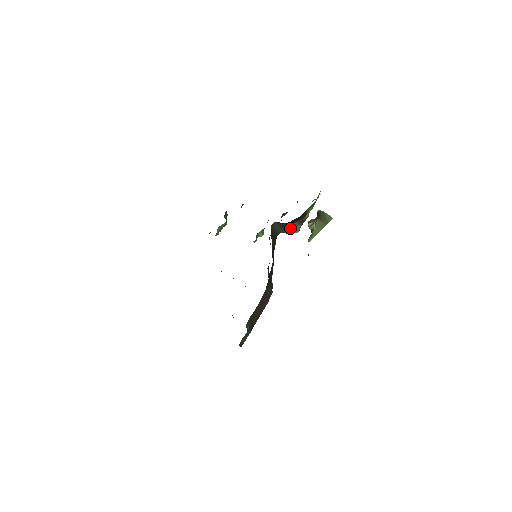
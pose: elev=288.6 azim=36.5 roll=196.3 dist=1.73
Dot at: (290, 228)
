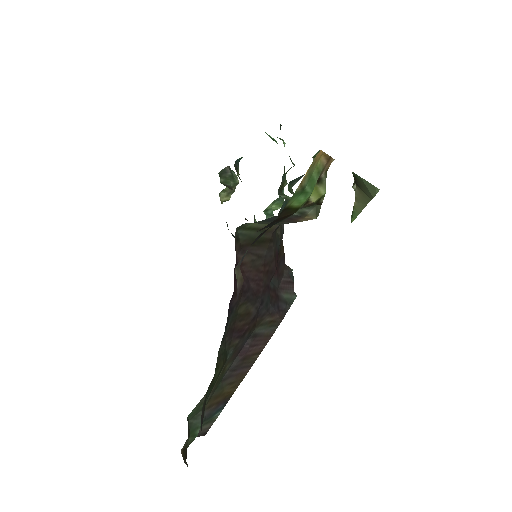
Dot at: (293, 217)
